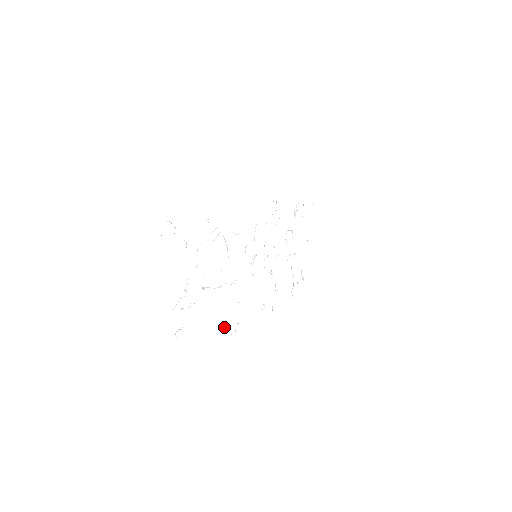
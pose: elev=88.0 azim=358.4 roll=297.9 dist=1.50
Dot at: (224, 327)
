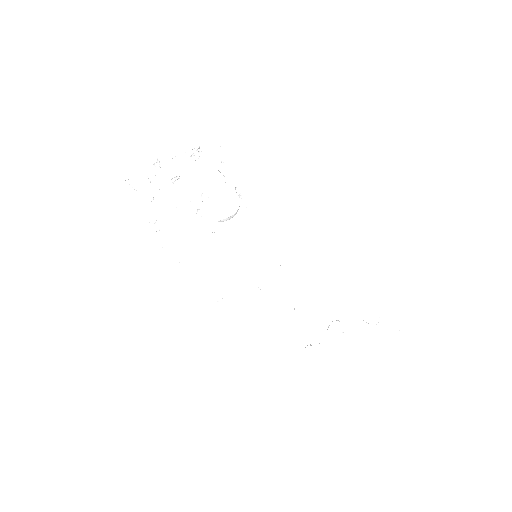
Dot at: occluded
